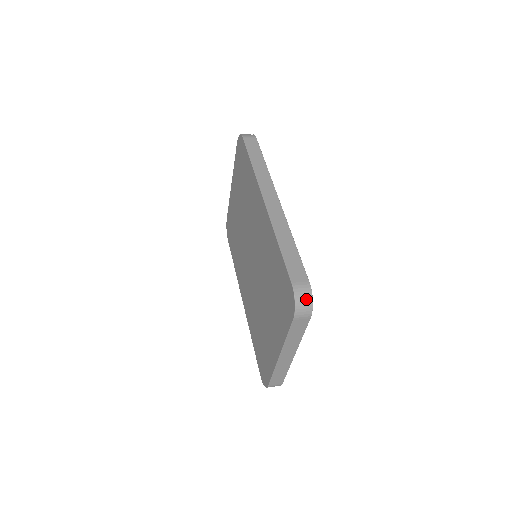
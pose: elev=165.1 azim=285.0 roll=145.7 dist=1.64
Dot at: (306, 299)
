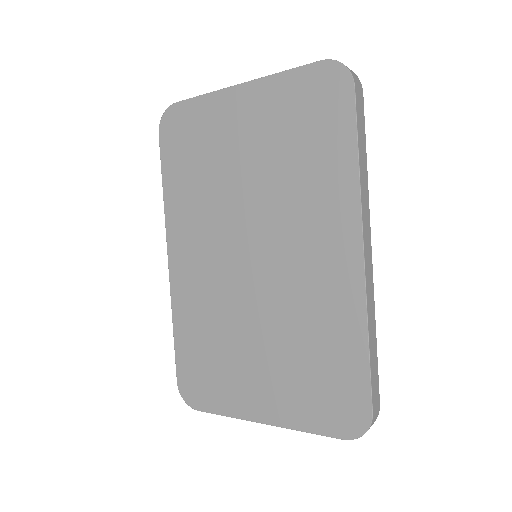
Dot at: occluded
